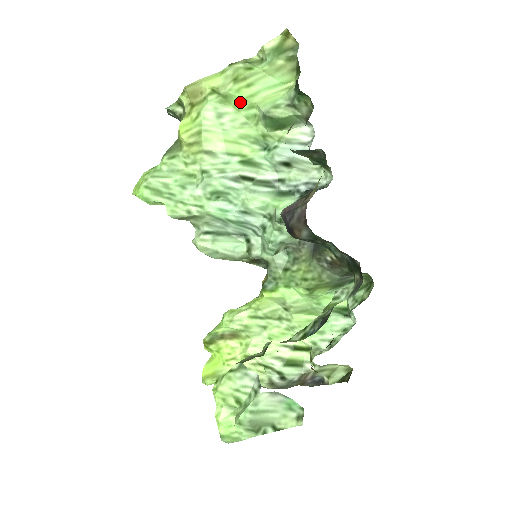
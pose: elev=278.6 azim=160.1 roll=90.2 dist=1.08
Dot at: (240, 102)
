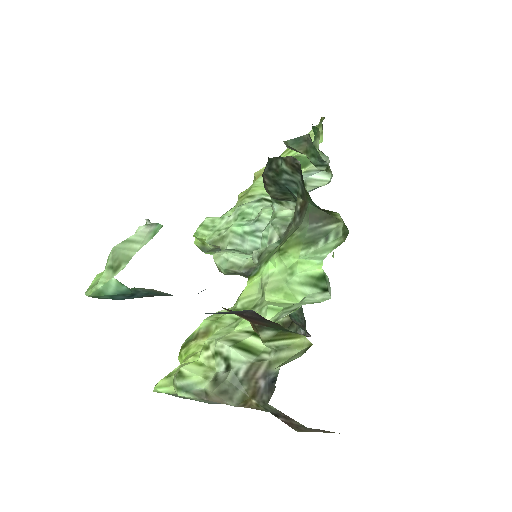
Dot at: occluded
